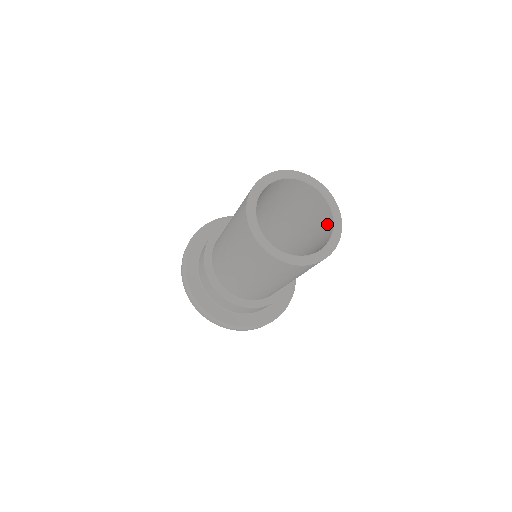
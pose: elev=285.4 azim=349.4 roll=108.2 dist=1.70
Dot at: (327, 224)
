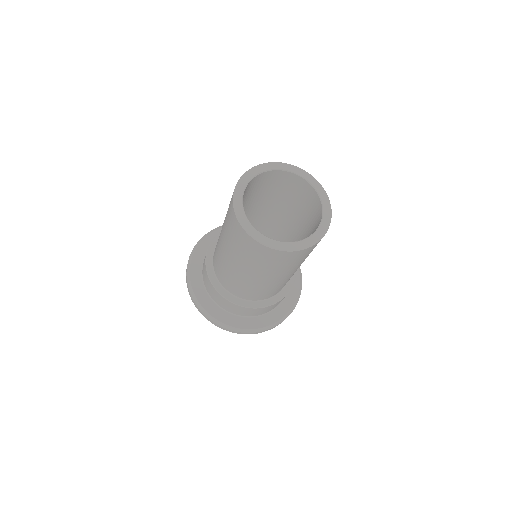
Dot at: (303, 188)
